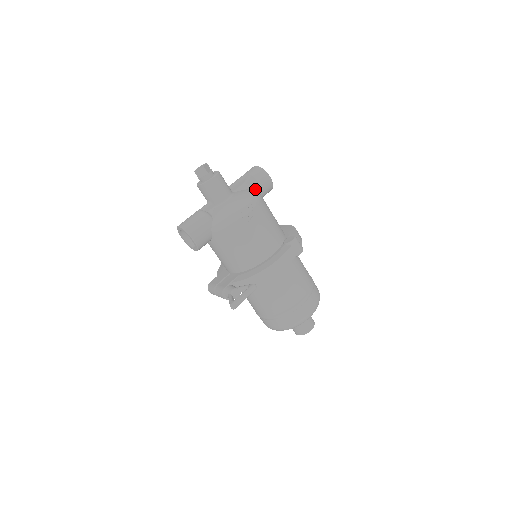
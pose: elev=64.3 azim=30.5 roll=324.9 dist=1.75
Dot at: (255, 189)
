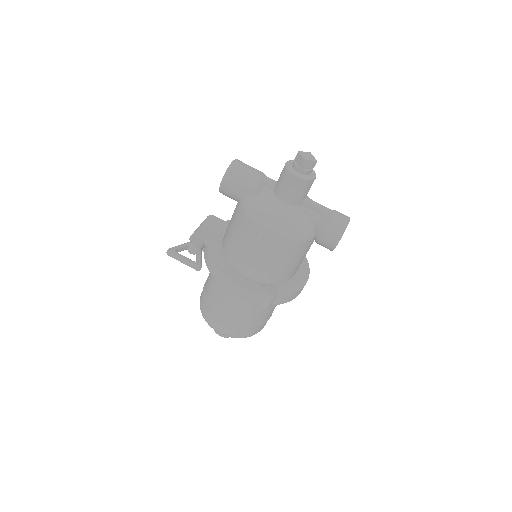
Dot at: (315, 231)
